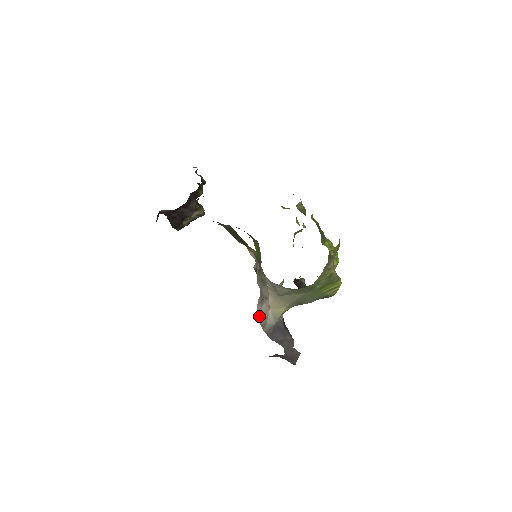
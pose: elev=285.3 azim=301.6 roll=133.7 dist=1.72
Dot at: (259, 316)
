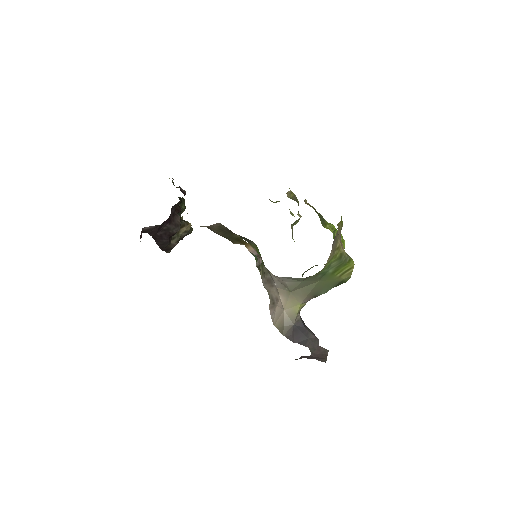
Dot at: (274, 321)
